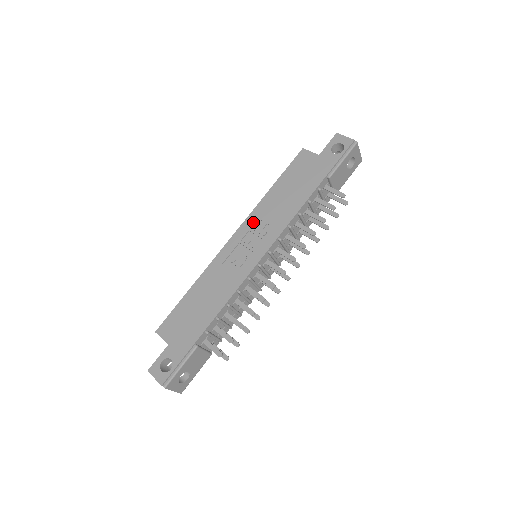
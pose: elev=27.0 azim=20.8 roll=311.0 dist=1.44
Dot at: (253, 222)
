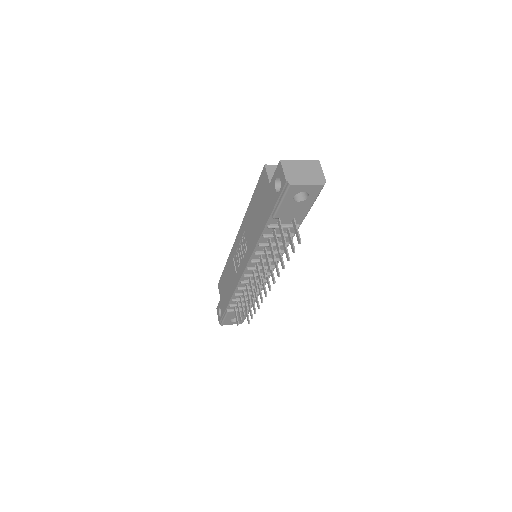
Dot at: (243, 232)
